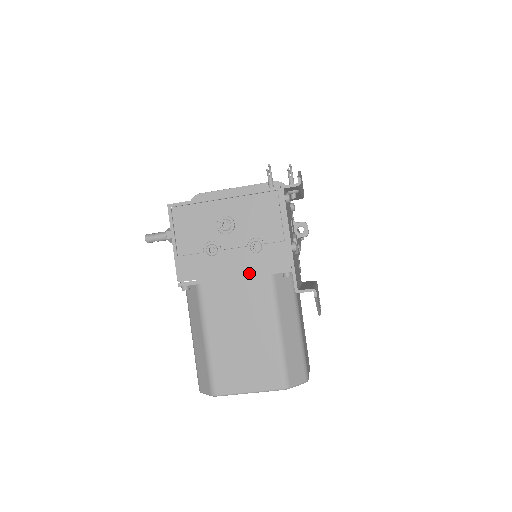
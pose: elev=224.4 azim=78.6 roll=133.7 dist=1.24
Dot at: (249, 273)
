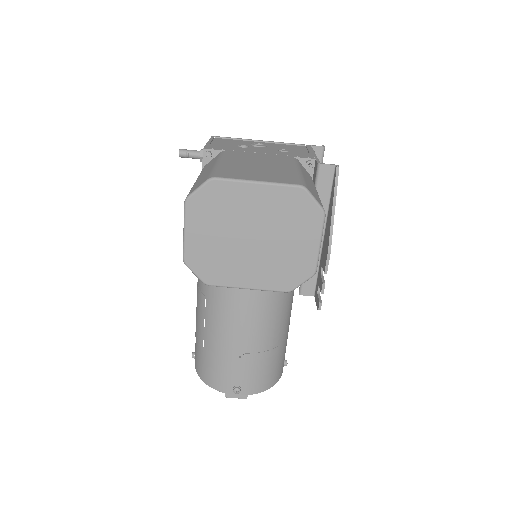
Dot at: (275, 154)
